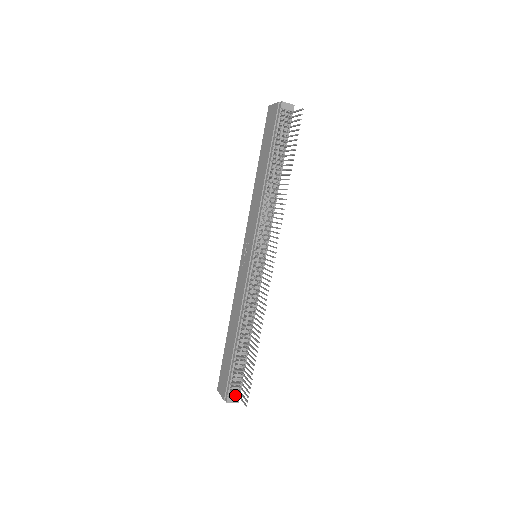
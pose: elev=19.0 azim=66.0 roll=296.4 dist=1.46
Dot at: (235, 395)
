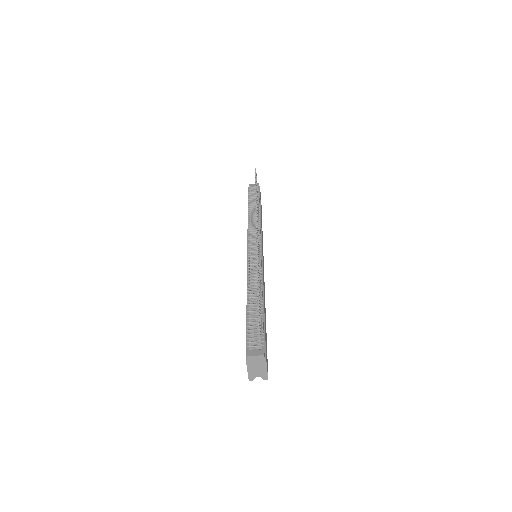
Dot at: (257, 349)
